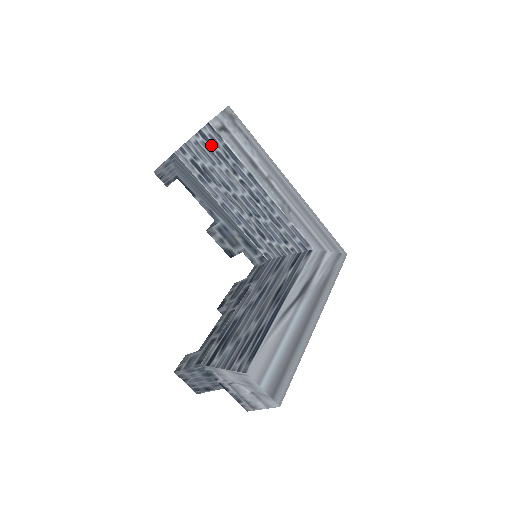
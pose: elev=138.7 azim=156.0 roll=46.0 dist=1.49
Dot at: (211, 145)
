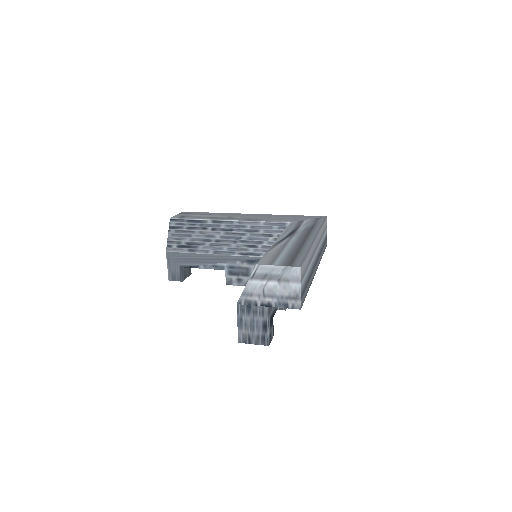
Dot at: (181, 228)
